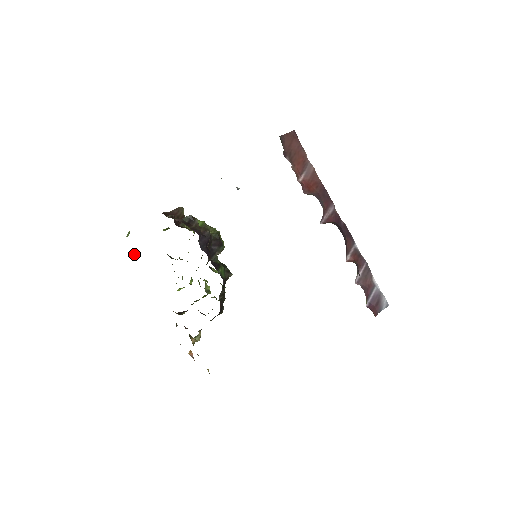
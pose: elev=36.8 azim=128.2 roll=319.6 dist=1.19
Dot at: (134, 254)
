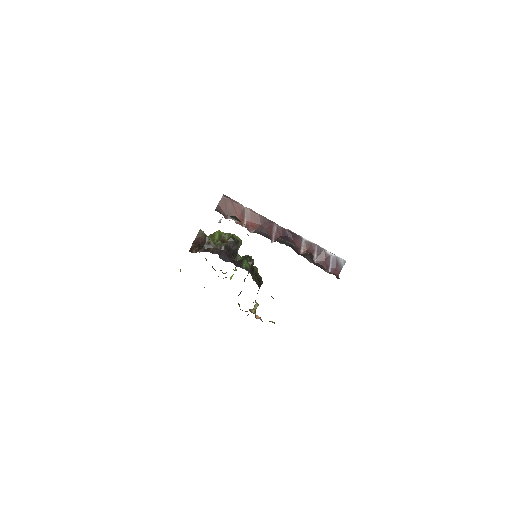
Dot at: occluded
